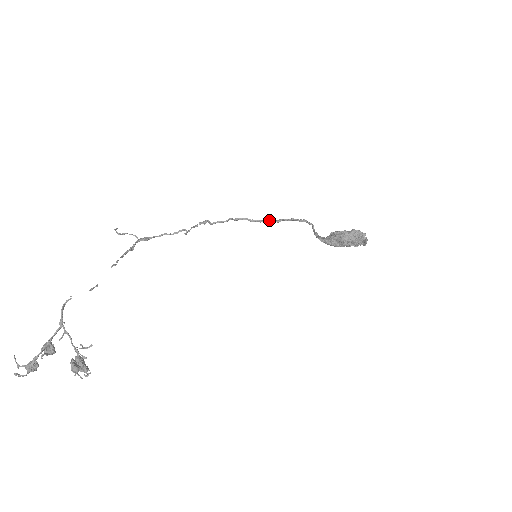
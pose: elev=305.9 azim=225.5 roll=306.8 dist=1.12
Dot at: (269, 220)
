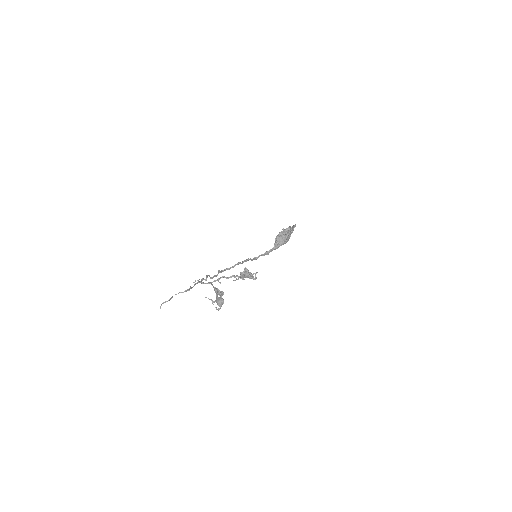
Dot at: (238, 263)
